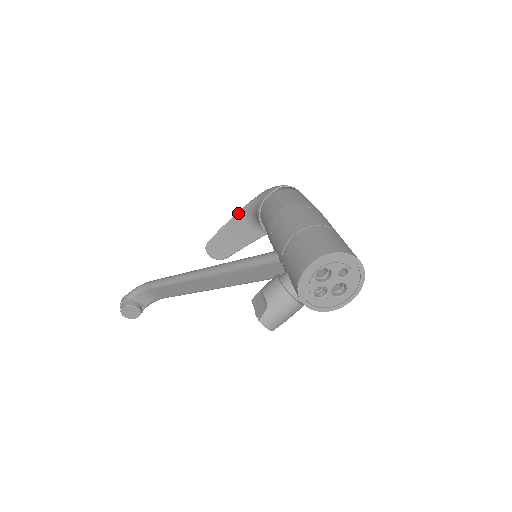
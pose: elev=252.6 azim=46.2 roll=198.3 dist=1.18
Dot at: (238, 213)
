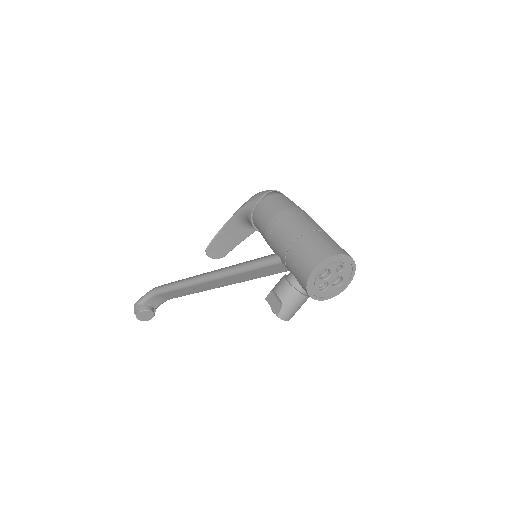
Dot at: (230, 219)
